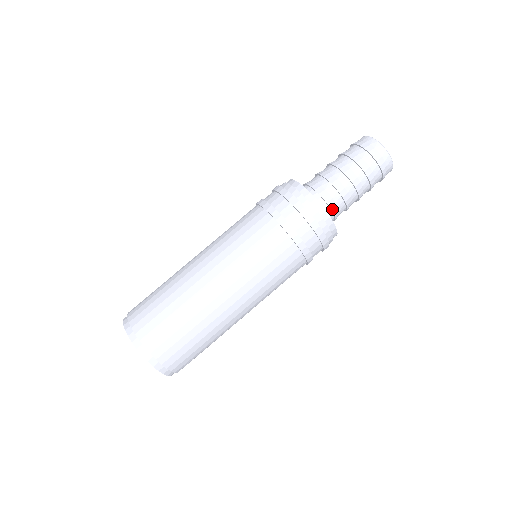
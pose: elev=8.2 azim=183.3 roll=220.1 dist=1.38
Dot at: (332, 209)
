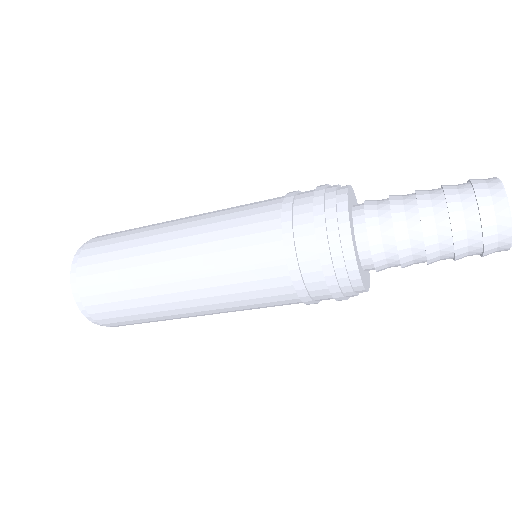
Dot at: (376, 263)
